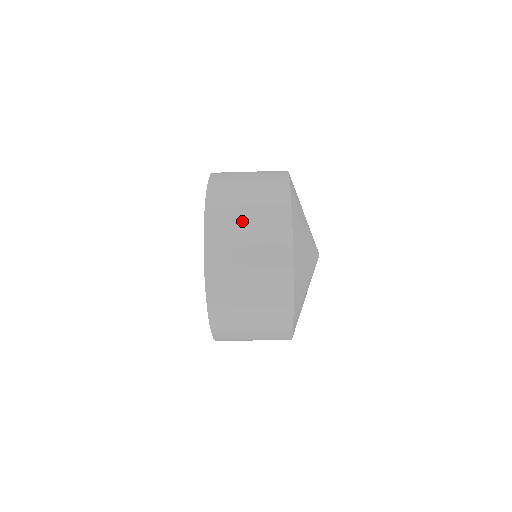
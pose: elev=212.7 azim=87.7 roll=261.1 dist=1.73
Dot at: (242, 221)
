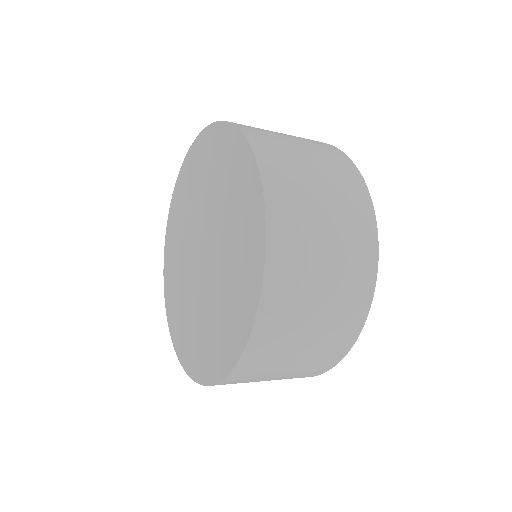
Dot at: (280, 369)
